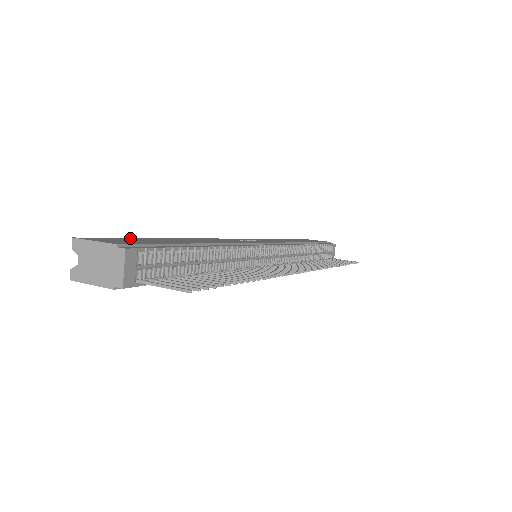
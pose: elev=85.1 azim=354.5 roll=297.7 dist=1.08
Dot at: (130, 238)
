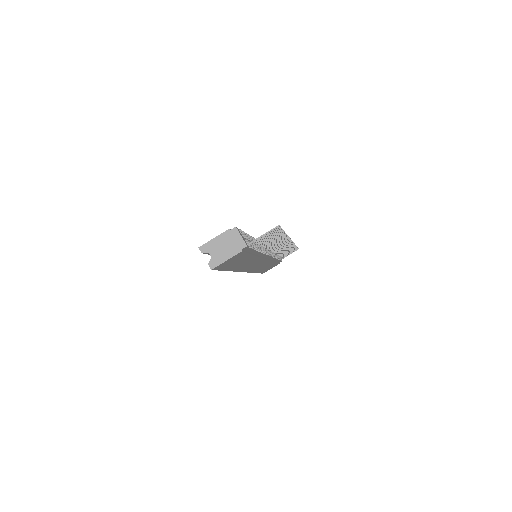
Dot at: occluded
